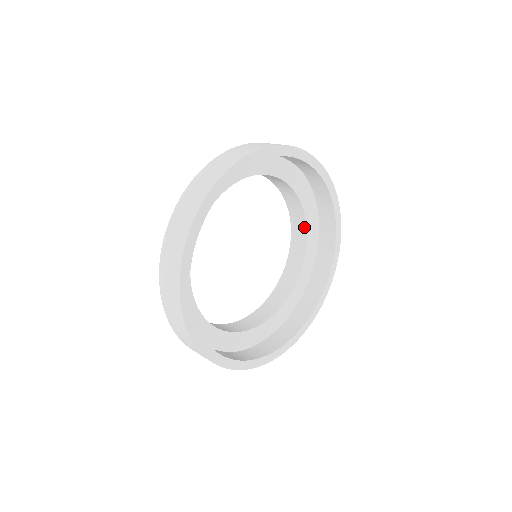
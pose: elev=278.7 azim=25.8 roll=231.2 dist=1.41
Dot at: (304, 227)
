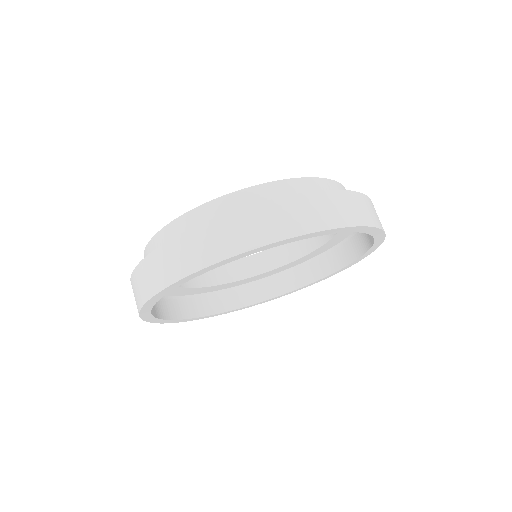
Dot at: (307, 251)
